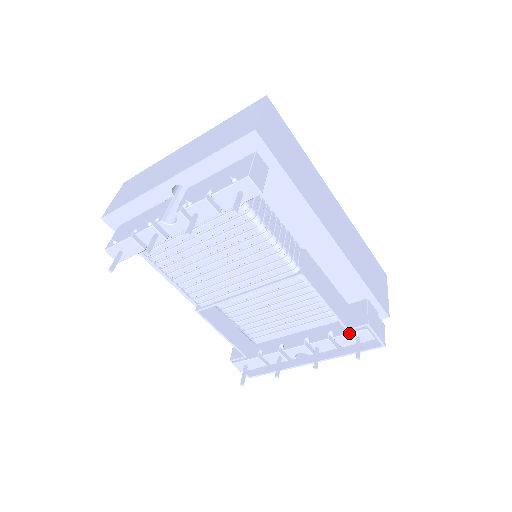
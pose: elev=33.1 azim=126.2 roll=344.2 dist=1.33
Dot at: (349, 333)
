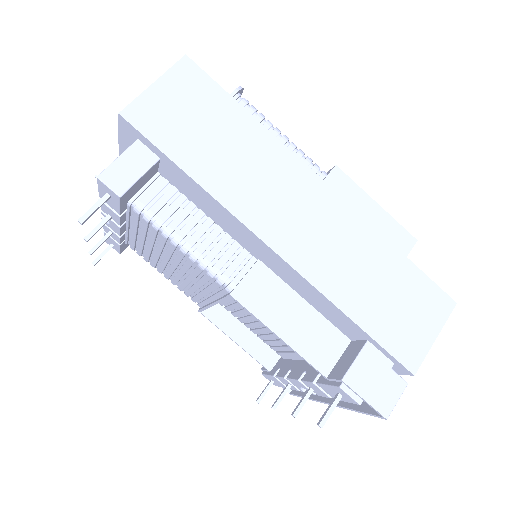
Dot at: (326, 384)
